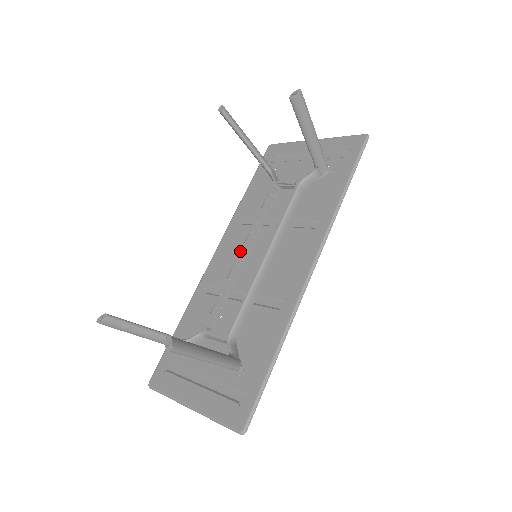
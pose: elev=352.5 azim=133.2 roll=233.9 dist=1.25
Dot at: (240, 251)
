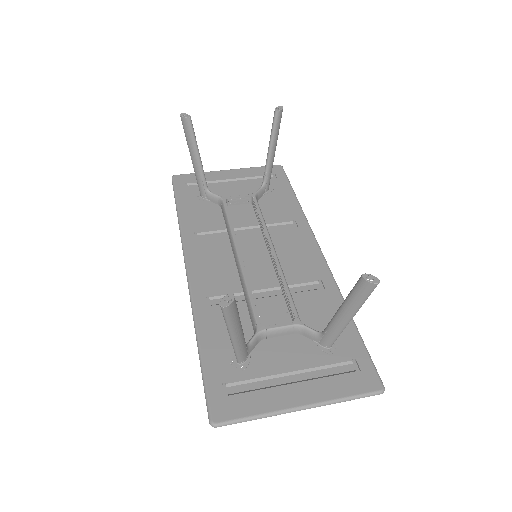
Dot at: (238, 254)
